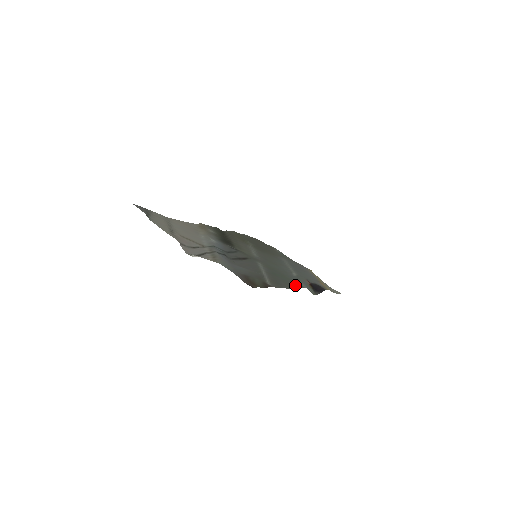
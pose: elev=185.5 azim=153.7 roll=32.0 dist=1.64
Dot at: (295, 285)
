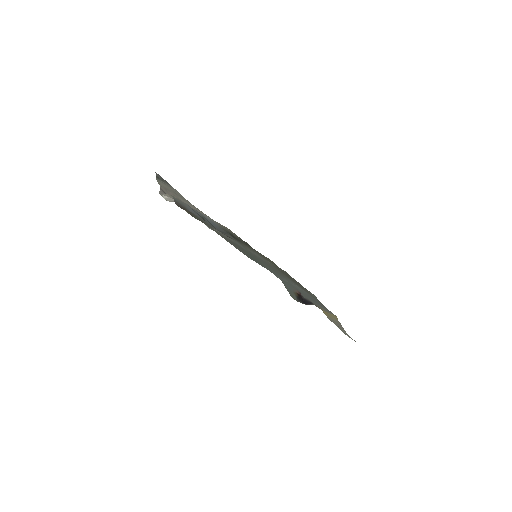
Dot at: occluded
